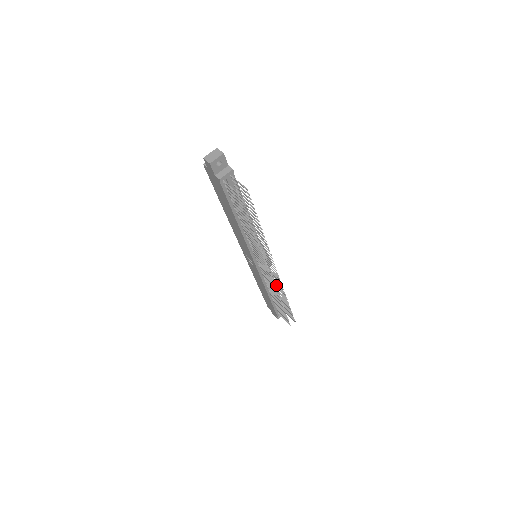
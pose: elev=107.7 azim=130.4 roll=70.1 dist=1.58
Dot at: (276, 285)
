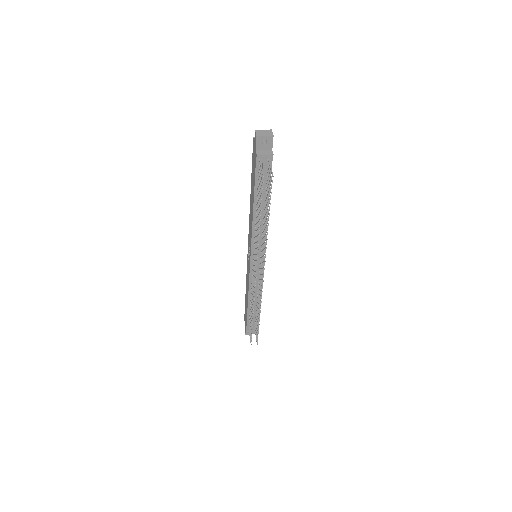
Dot at: occluded
